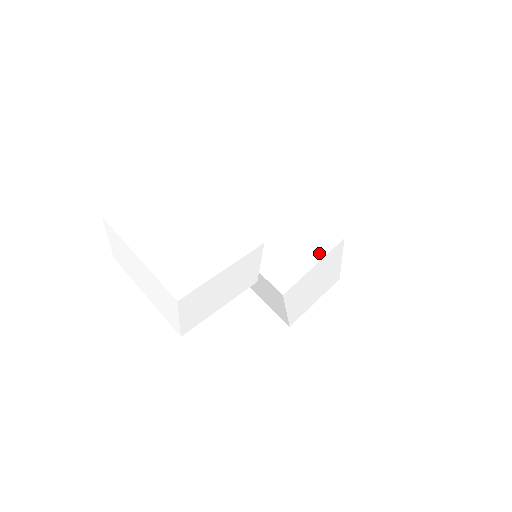
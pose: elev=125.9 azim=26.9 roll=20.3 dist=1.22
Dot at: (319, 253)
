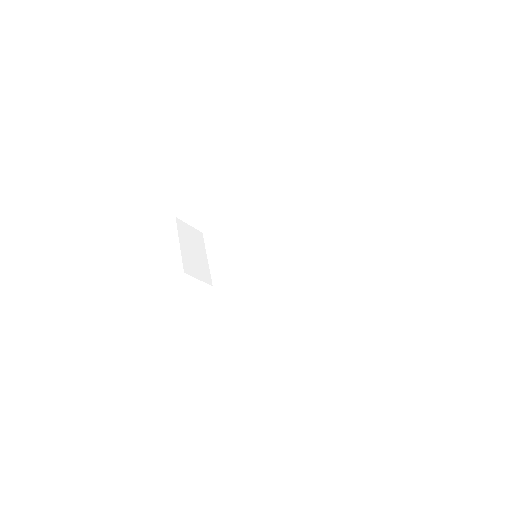
Dot at: (283, 261)
